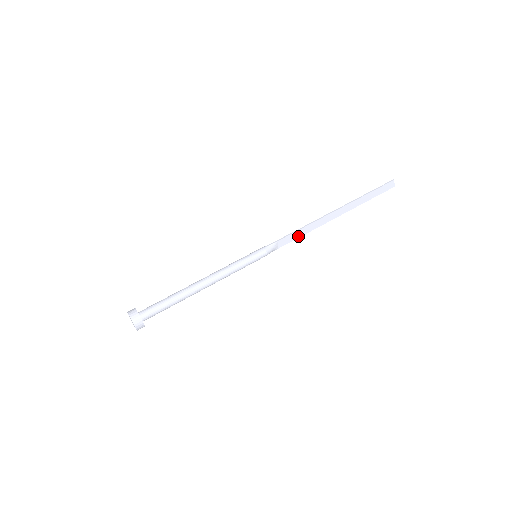
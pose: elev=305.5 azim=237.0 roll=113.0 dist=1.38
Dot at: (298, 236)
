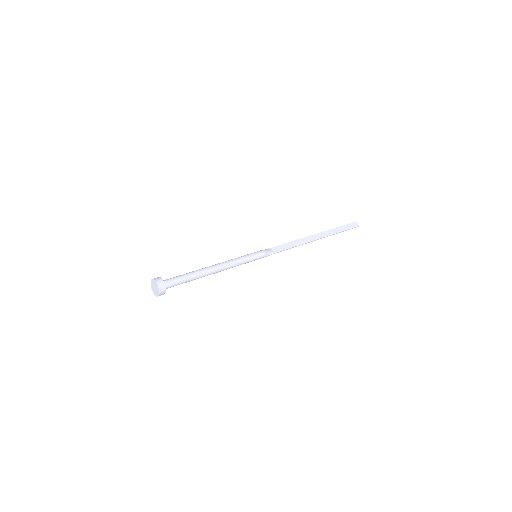
Dot at: (289, 247)
